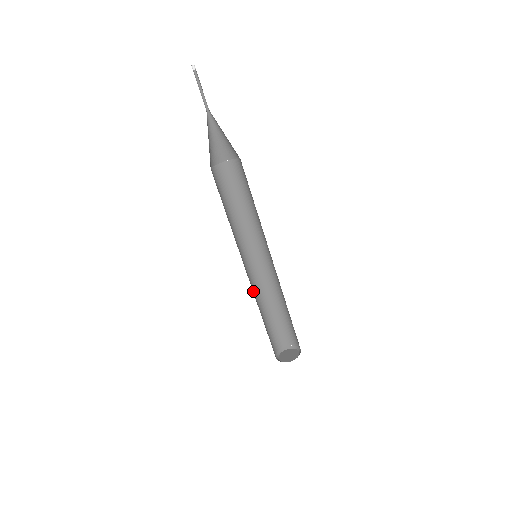
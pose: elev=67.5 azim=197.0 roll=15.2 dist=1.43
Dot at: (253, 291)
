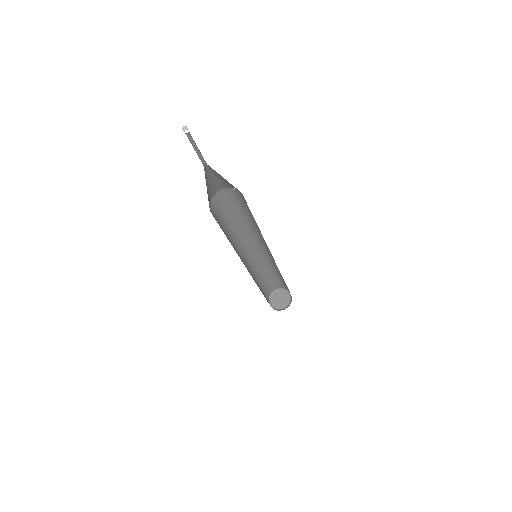
Dot at: (255, 264)
